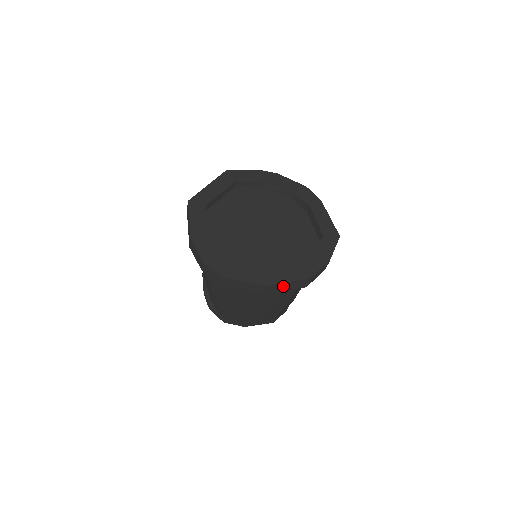
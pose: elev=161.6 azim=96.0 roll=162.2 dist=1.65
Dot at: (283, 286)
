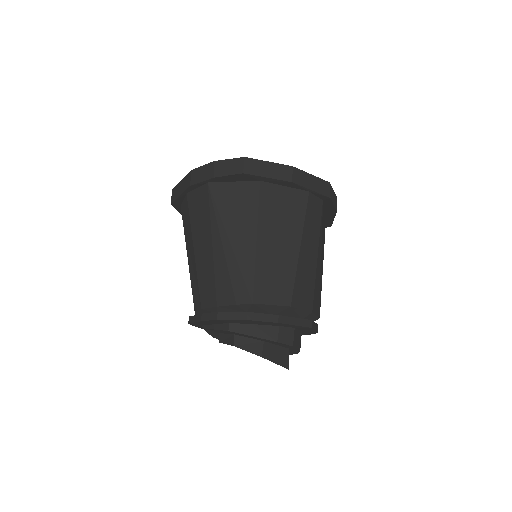
Dot at: (308, 181)
